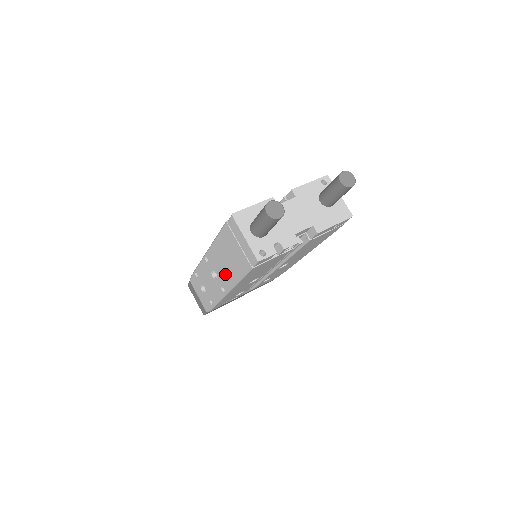
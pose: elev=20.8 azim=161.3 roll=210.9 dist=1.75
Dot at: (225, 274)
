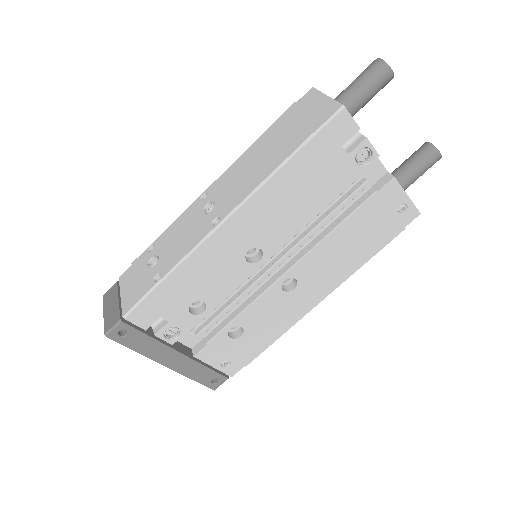
Dot at: (241, 185)
